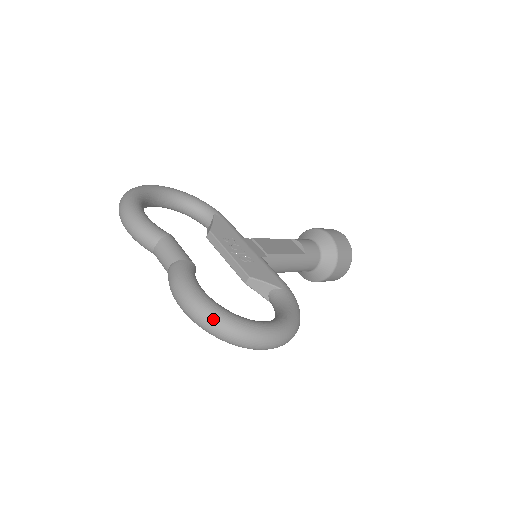
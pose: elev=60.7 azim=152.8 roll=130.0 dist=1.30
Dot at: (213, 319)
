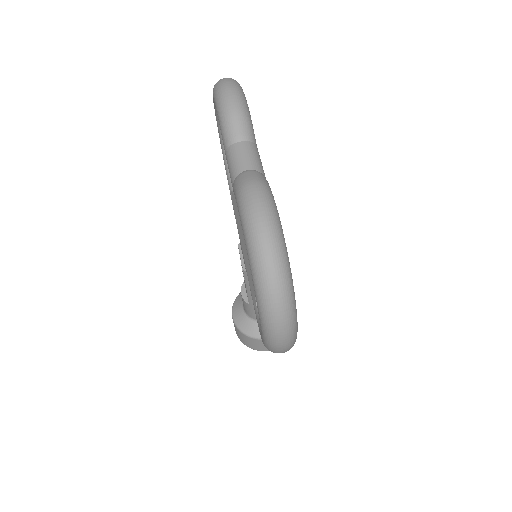
Dot at: (280, 253)
